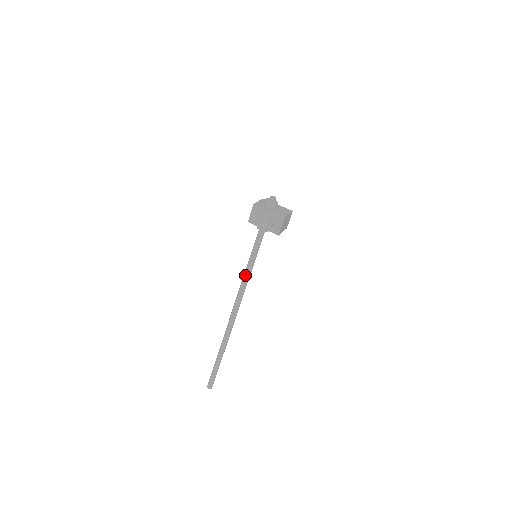
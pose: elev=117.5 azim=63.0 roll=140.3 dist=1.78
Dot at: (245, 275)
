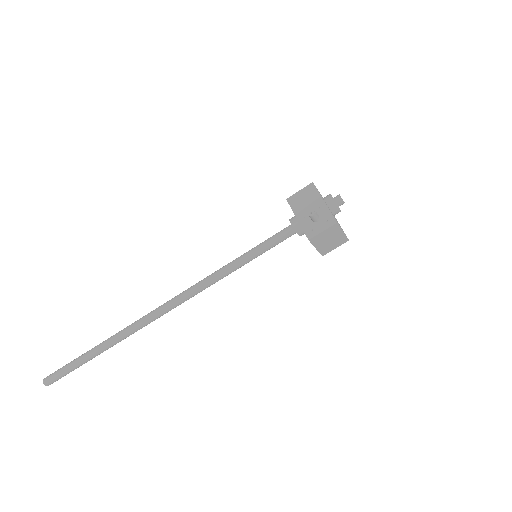
Dot at: (222, 268)
